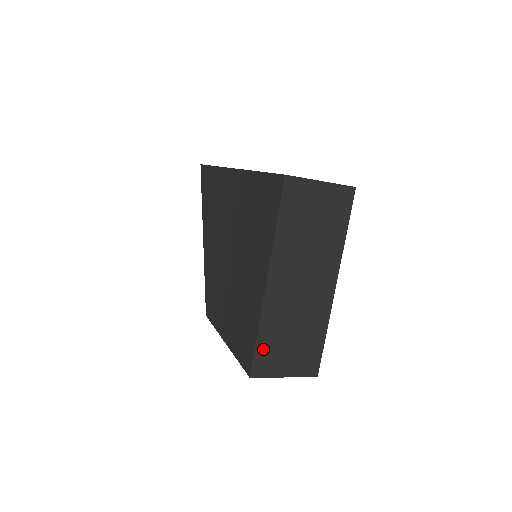
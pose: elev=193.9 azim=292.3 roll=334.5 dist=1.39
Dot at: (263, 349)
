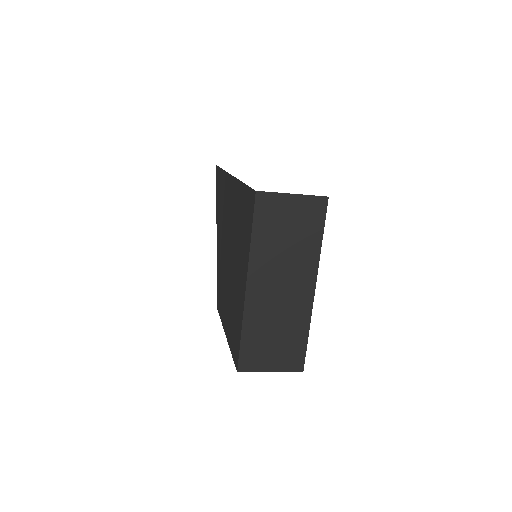
Dot at: (248, 347)
